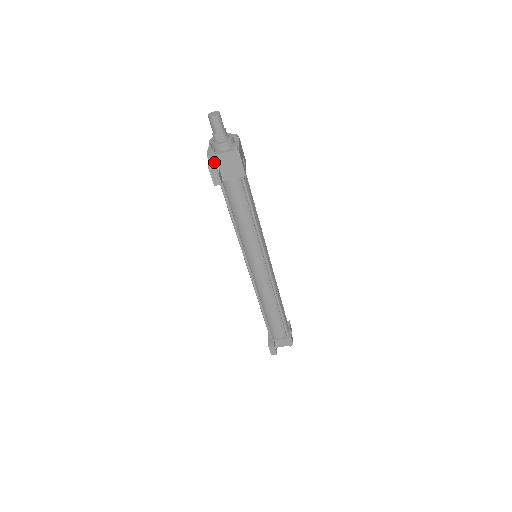
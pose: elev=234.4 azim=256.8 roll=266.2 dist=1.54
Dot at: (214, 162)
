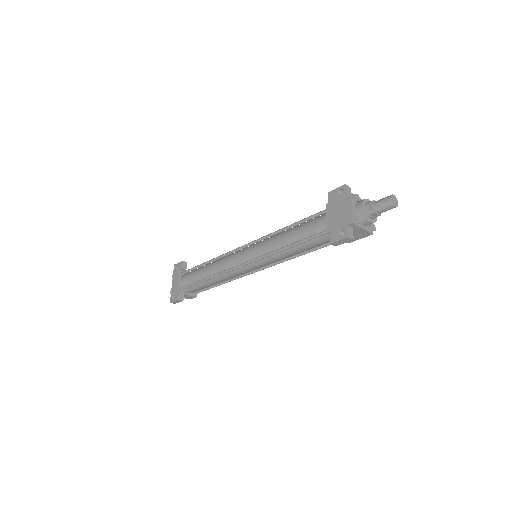
Dot at: (352, 231)
